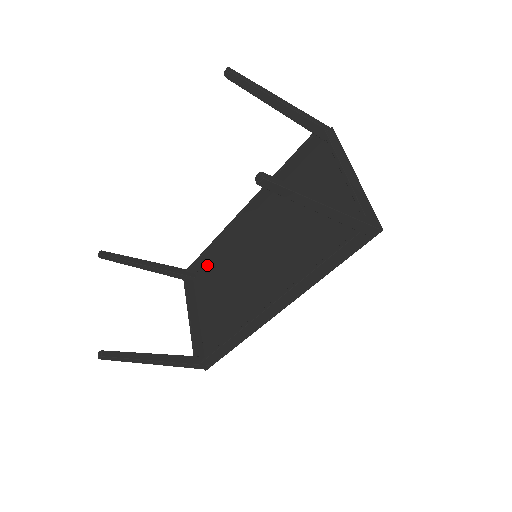
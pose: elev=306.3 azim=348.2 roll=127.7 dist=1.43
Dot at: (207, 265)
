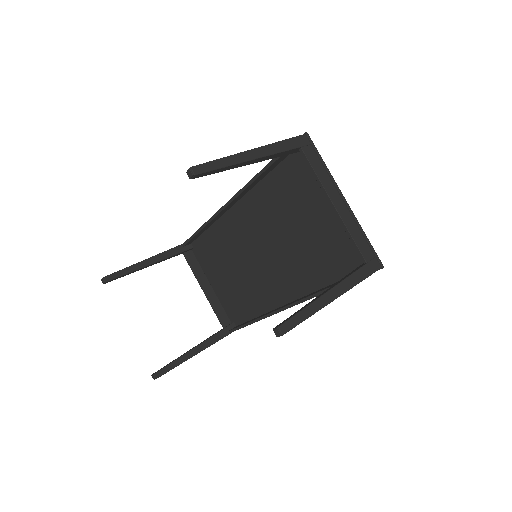
Dot at: (201, 239)
